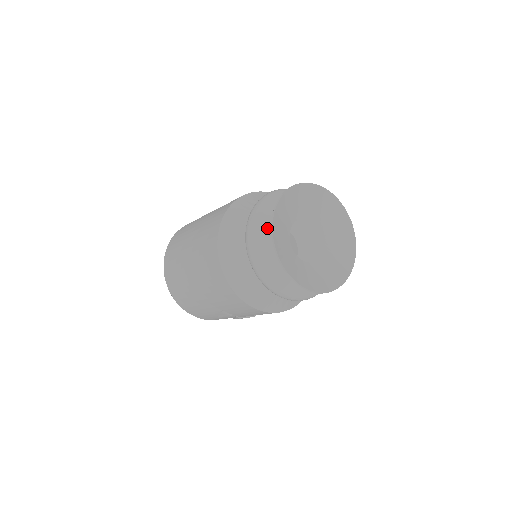
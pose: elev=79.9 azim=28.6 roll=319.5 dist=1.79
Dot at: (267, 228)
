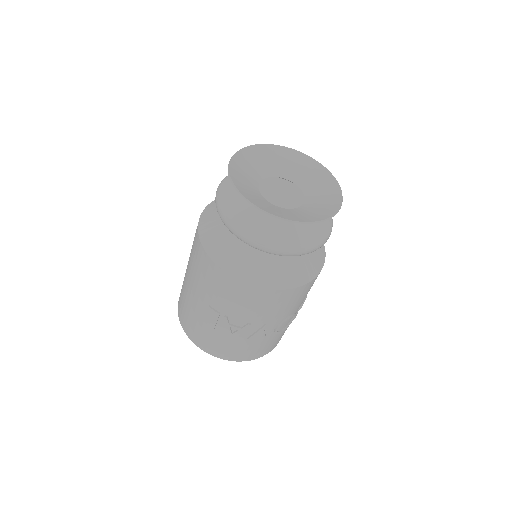
Dot at: occluded
